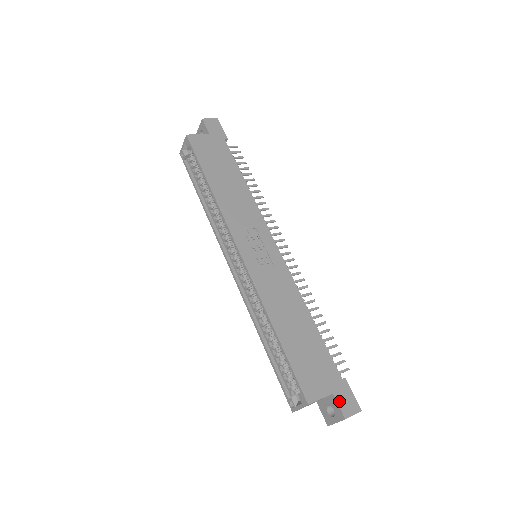
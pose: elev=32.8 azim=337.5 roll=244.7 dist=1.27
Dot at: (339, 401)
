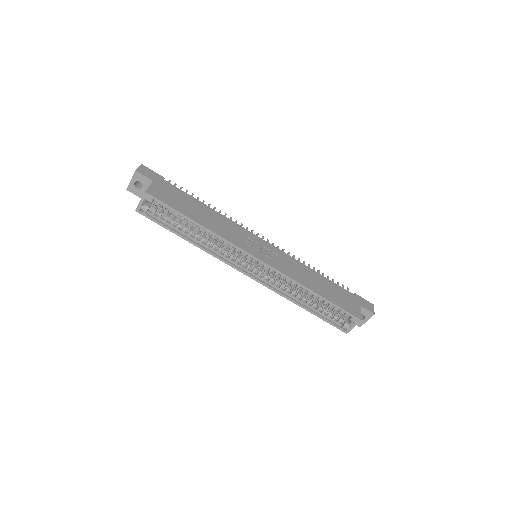
Dot at: (365, 307)
